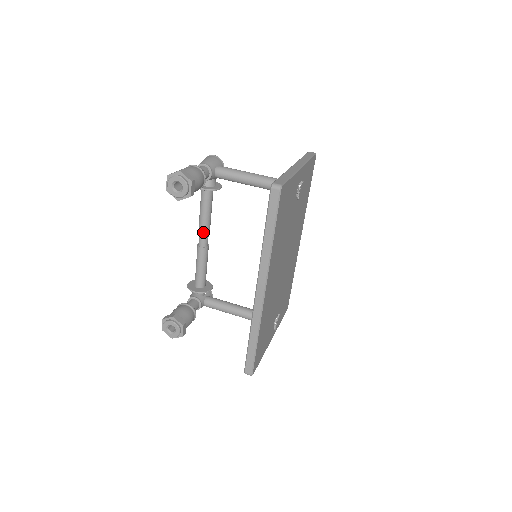
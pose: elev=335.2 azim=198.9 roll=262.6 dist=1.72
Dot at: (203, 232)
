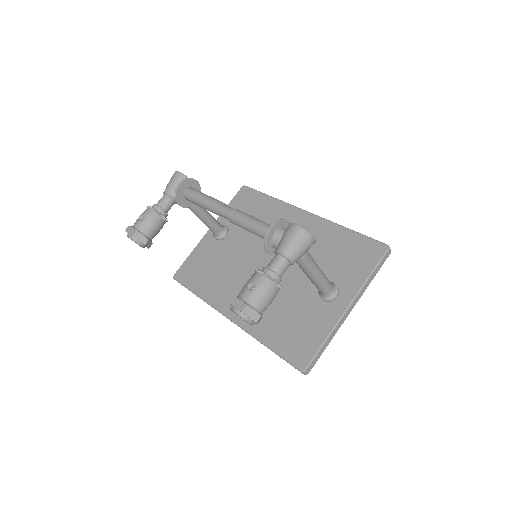
Dot at: (233, 223)
